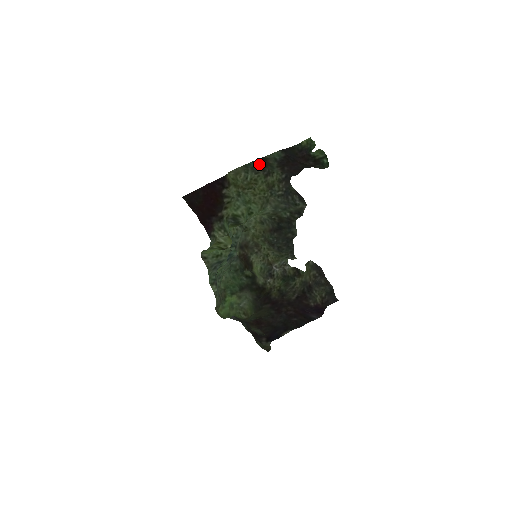
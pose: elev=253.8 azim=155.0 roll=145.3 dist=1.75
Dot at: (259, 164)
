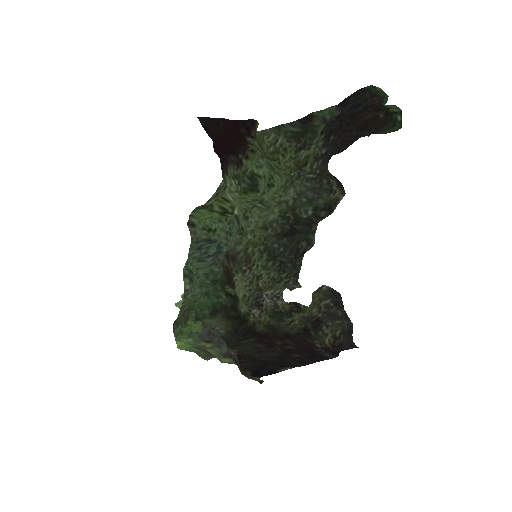
Dot at: (297, 128)
